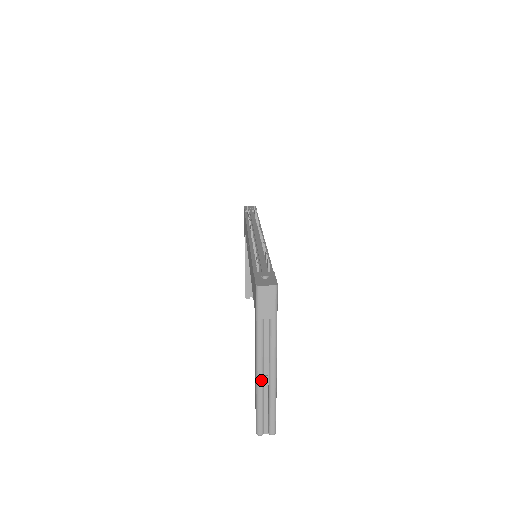
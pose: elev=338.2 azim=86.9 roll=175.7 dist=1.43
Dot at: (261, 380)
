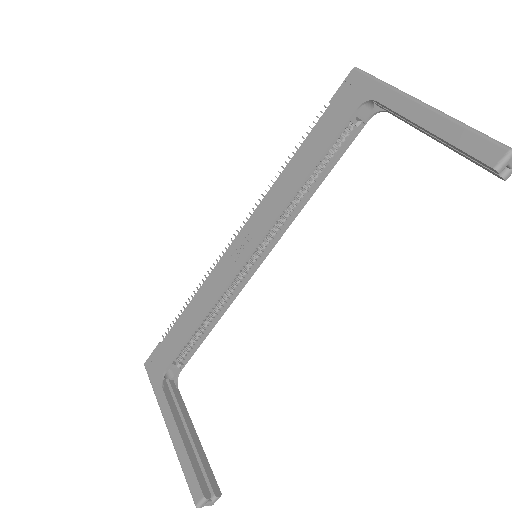
Dot at: (440, 111)
